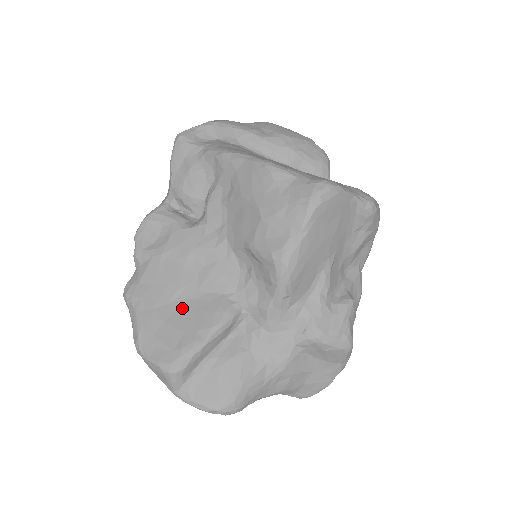
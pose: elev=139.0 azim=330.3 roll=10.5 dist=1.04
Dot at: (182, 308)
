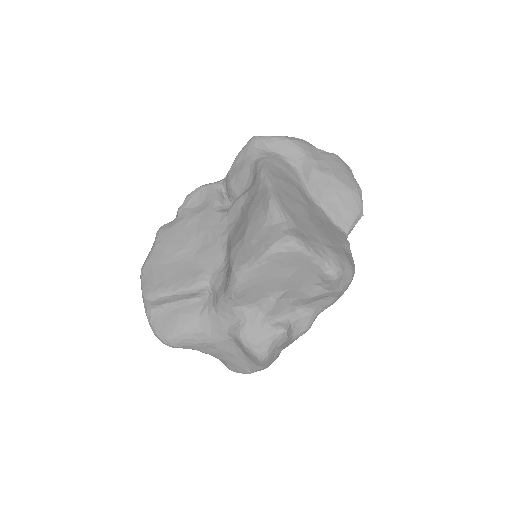
Dot at: (178, 263)
